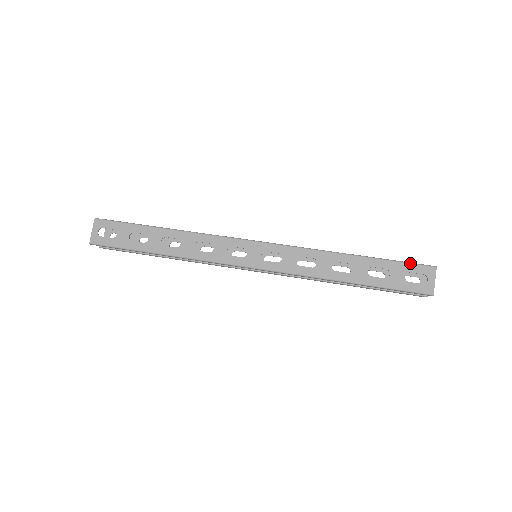
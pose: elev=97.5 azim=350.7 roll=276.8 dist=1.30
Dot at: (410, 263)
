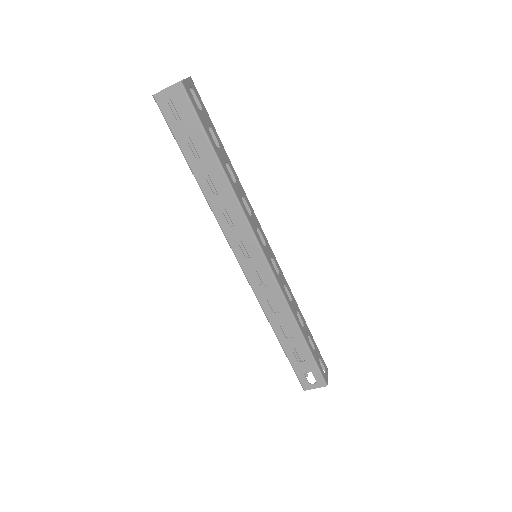
Dot at: (319, 371)
